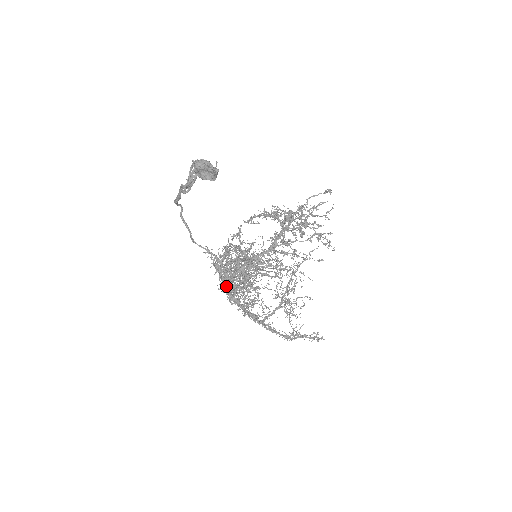
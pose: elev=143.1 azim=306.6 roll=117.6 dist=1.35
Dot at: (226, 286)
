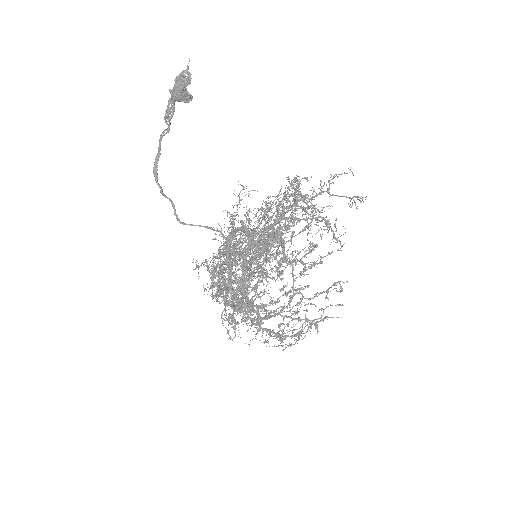
Dot at: (227, 249)
